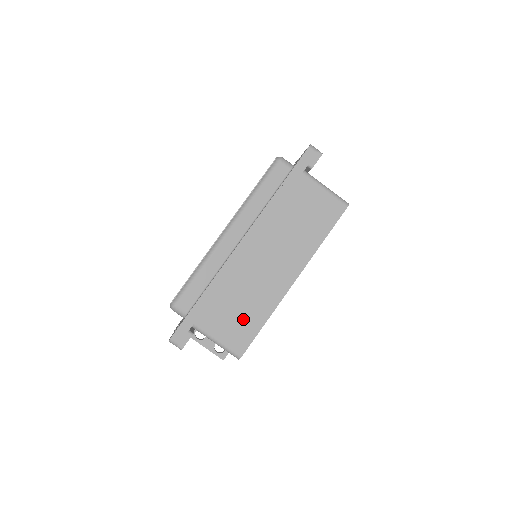
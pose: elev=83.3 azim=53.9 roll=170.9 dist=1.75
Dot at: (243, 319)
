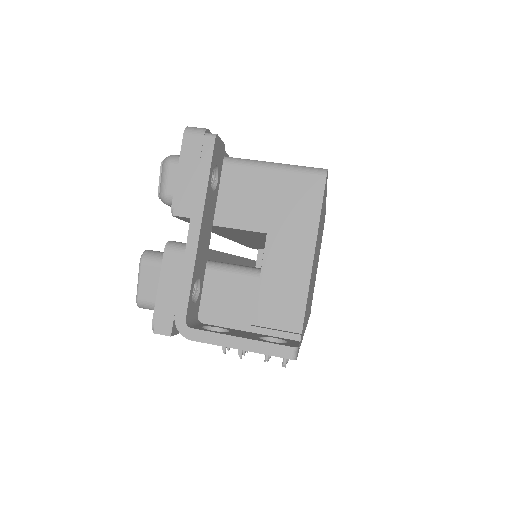
Dot at: occluded
